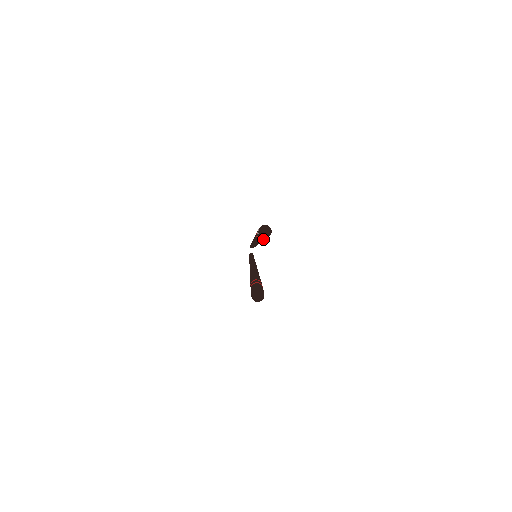
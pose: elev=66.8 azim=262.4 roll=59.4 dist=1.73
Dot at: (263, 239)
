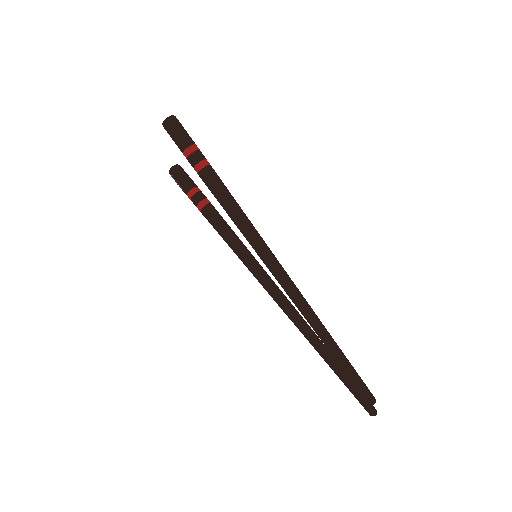
Dot at: (192, 187)
